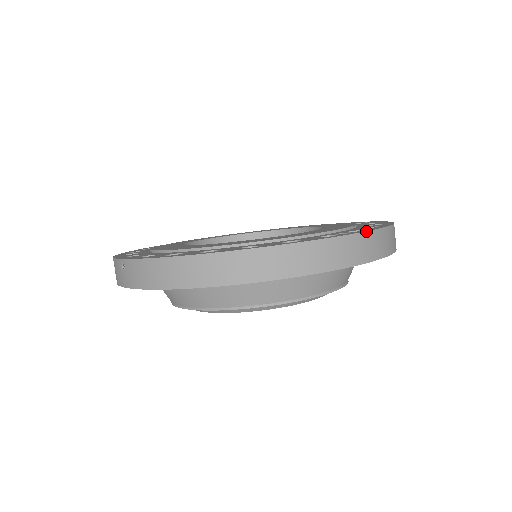
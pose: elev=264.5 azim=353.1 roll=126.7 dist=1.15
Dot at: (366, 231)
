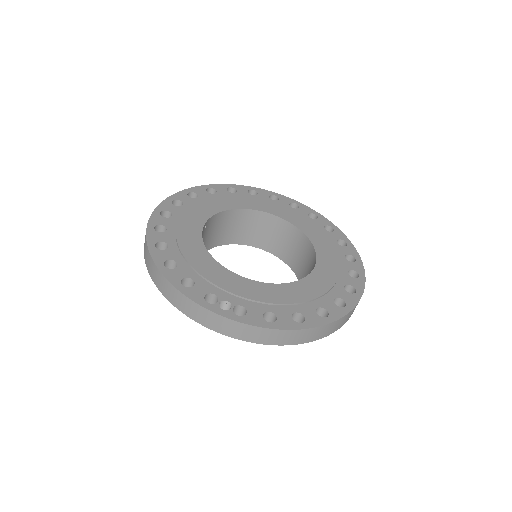
Dot at: (229, 318)
